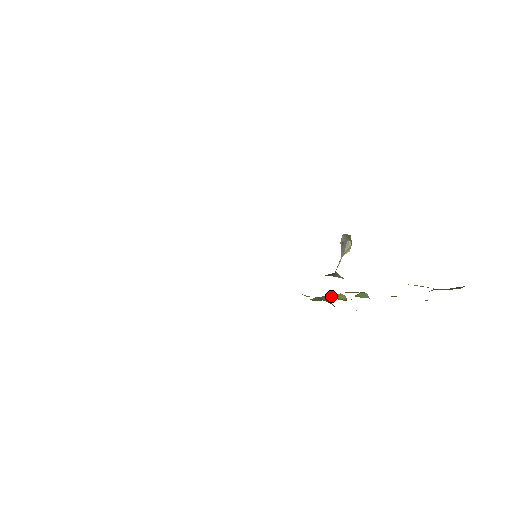
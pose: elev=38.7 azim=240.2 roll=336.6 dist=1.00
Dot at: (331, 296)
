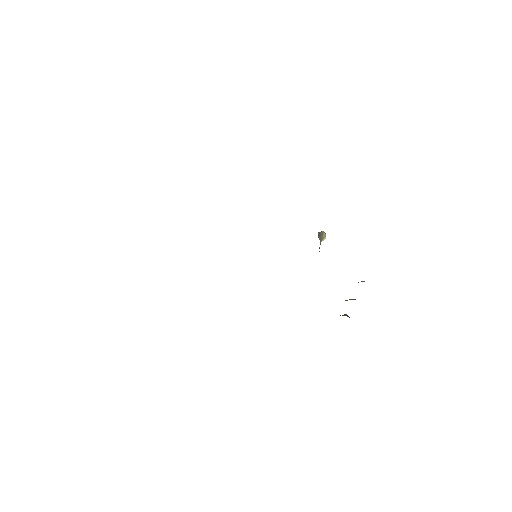
Dot at: occluded
